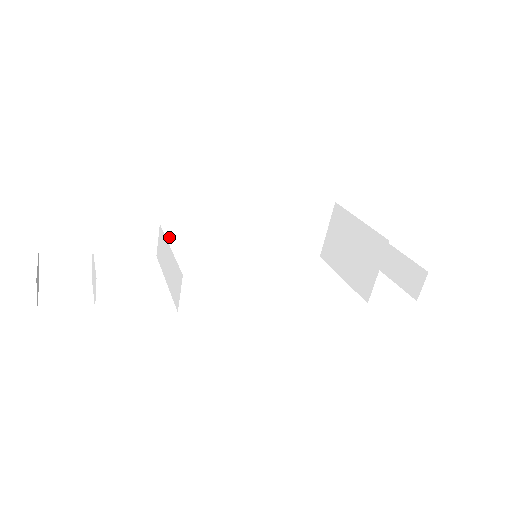
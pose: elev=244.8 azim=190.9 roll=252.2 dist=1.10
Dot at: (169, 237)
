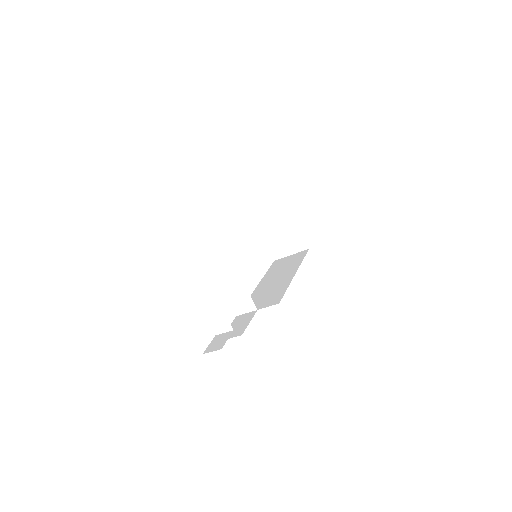
Dot at: occluded
